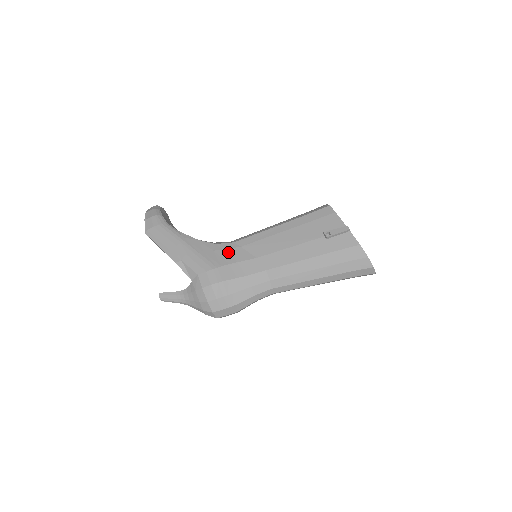
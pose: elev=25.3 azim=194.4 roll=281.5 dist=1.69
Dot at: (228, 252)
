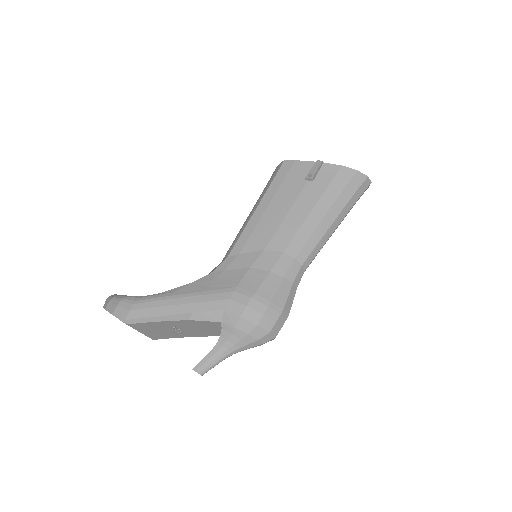
Dot at: (231, 268)
